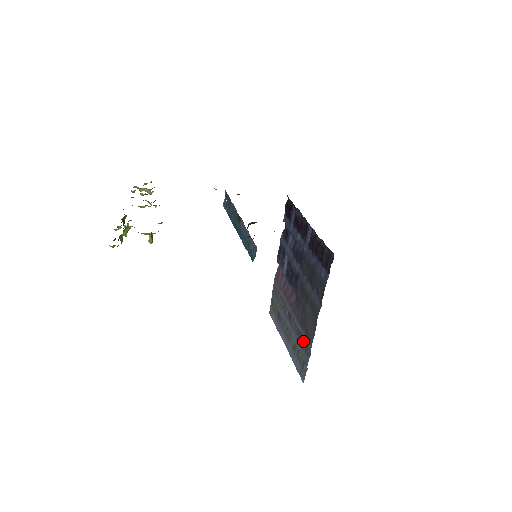
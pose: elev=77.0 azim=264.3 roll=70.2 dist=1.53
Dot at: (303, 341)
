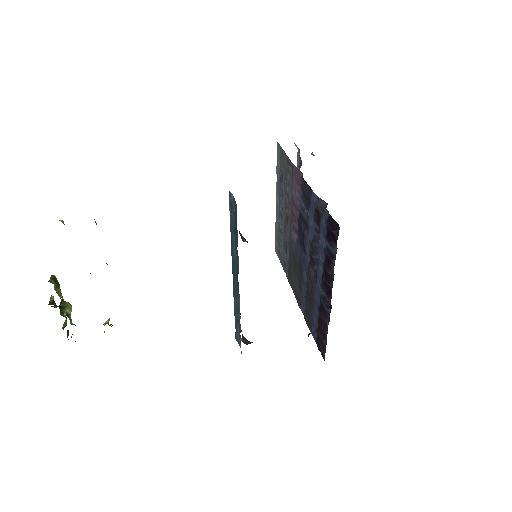
Dot at: (286, 256)
